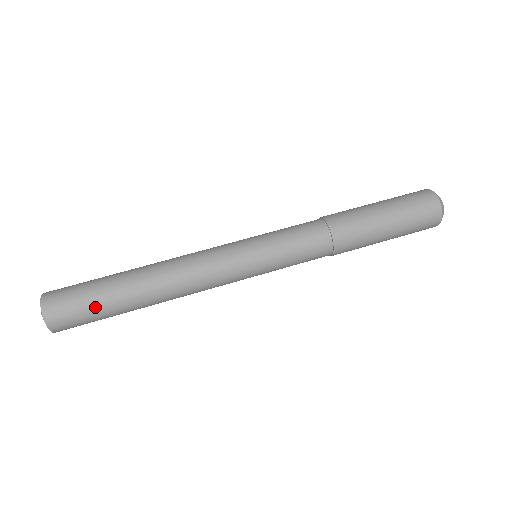
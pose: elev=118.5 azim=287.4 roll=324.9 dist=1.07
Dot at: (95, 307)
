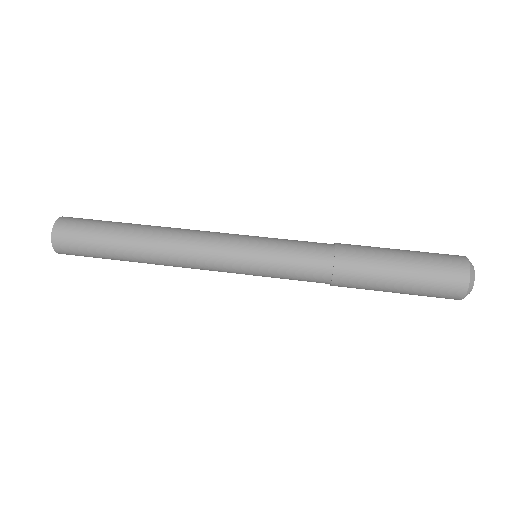
Dot at: (97, 254)
